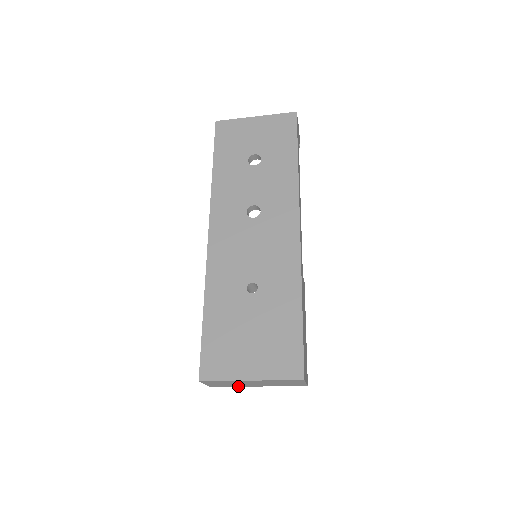
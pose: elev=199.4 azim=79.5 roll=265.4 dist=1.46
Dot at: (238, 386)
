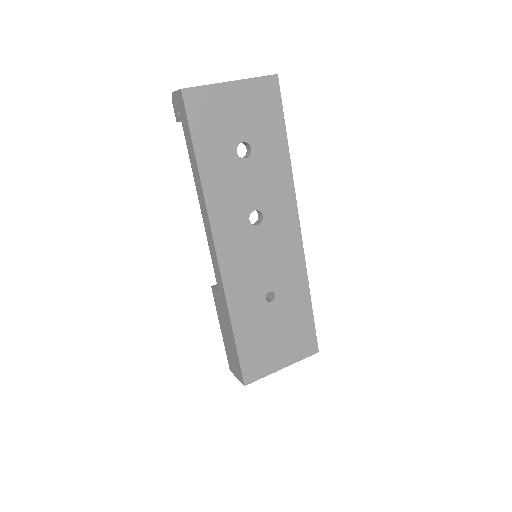
Dot at: occluded
